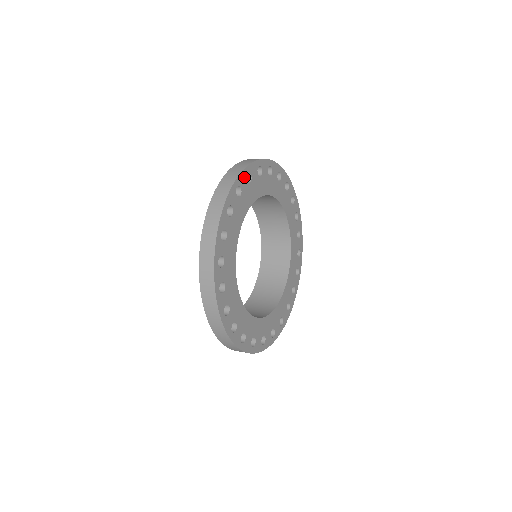
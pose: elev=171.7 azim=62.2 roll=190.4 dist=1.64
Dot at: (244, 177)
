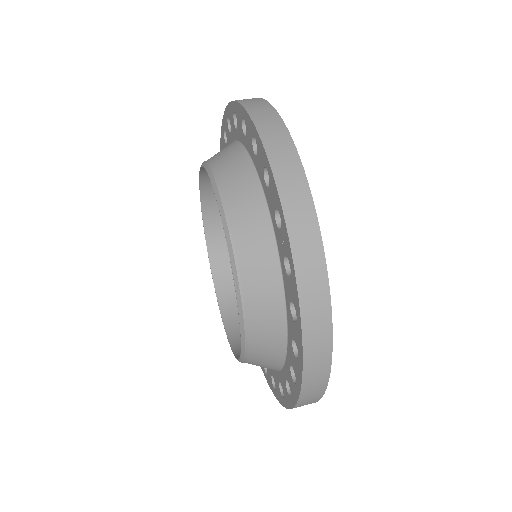
Dot at: occluded
